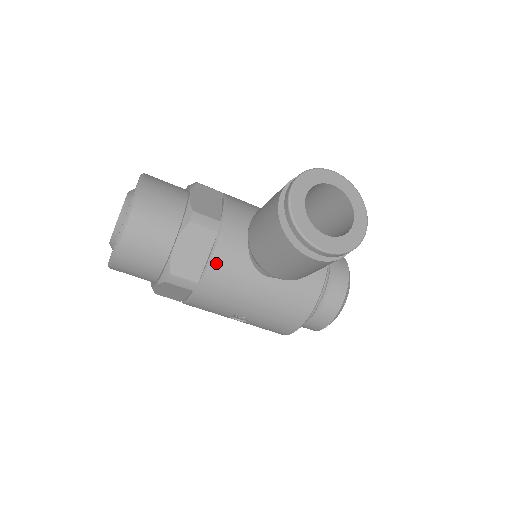
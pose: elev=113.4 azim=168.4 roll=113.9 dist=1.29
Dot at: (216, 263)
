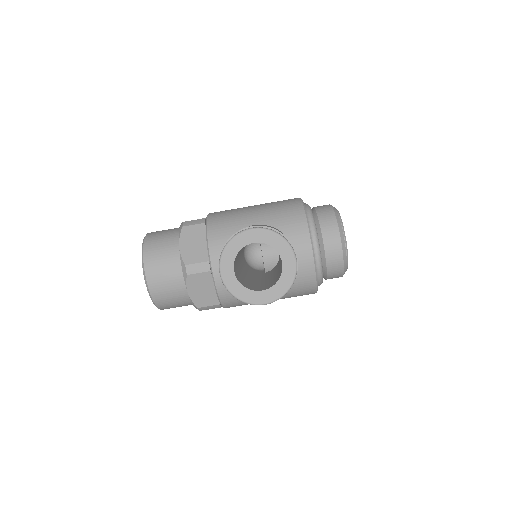
Dot at: (222, 291)
